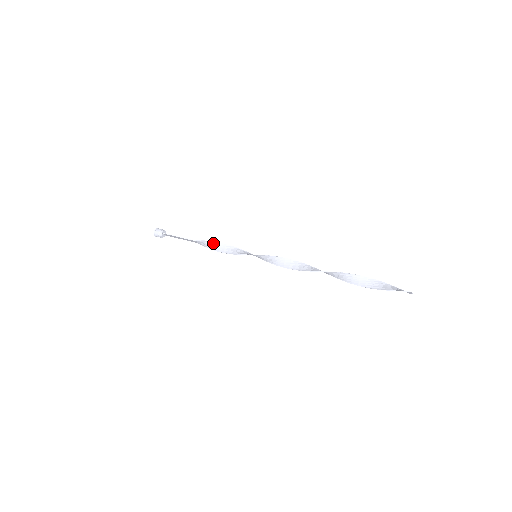
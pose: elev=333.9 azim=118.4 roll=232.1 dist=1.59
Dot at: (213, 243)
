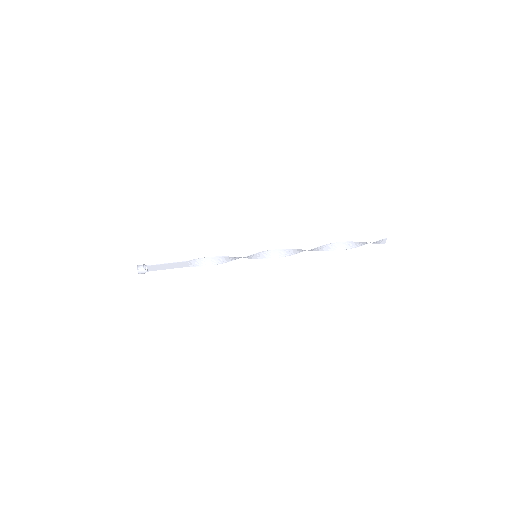
Dot at: (209, 258)
